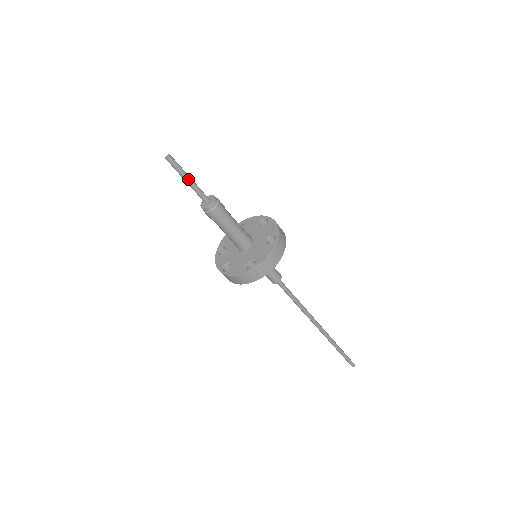
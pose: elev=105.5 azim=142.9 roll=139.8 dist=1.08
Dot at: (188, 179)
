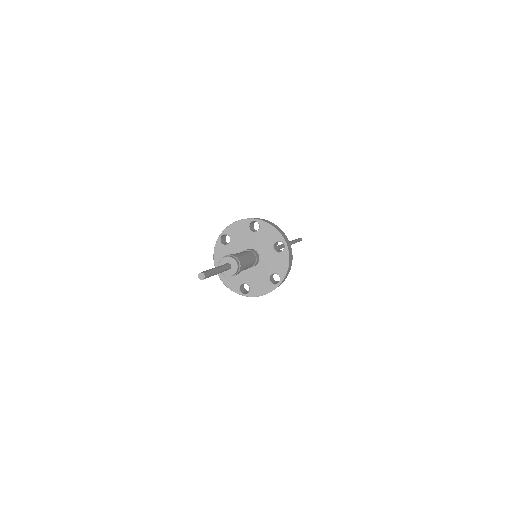
Dot at: (216, 274)
